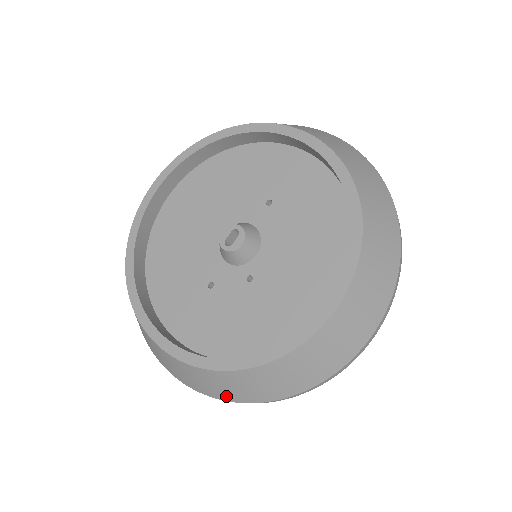
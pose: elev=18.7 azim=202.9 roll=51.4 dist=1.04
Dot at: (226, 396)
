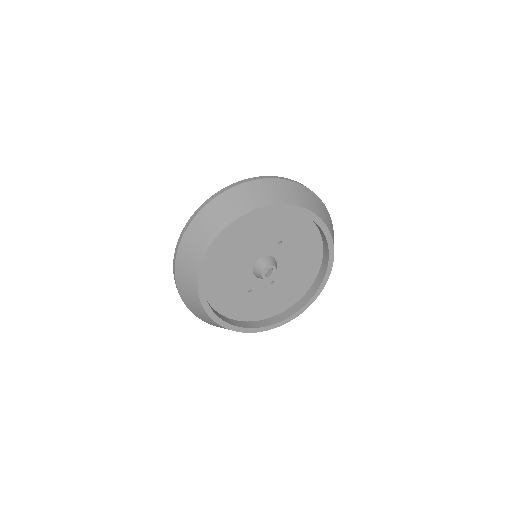
Dot at: occluded
